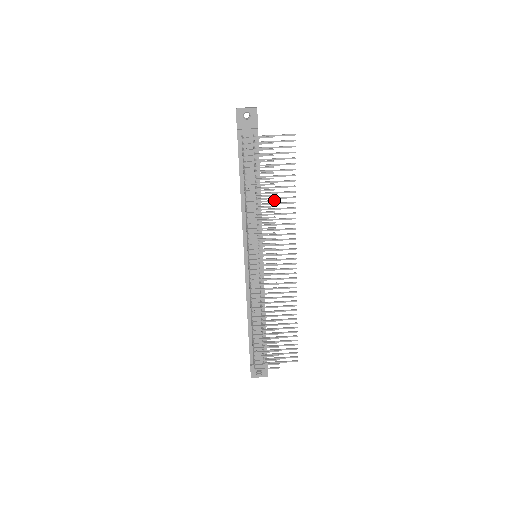
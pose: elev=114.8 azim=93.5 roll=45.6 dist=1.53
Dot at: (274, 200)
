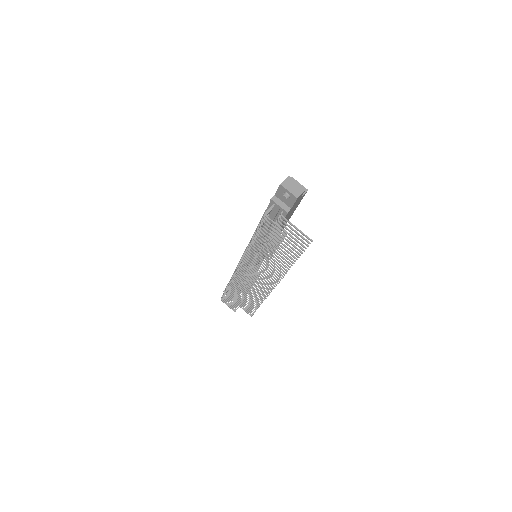
Dot at: (270, 259)
